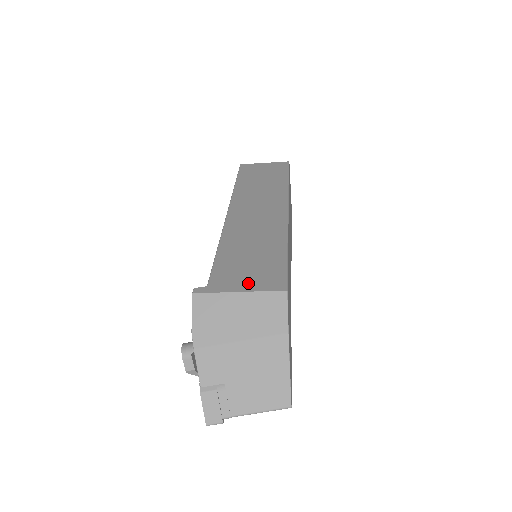
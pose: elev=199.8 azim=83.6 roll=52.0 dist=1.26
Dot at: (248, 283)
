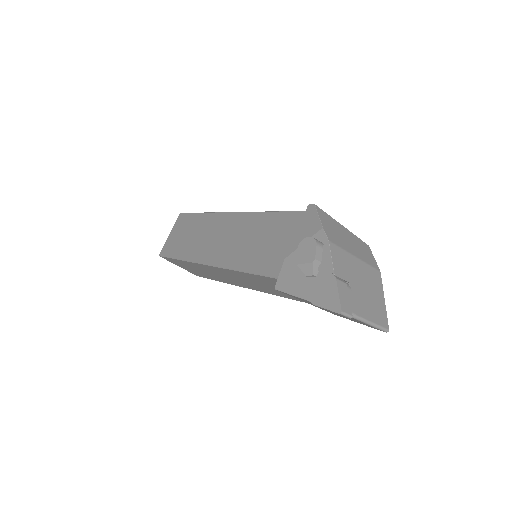
Dot at: occluded
